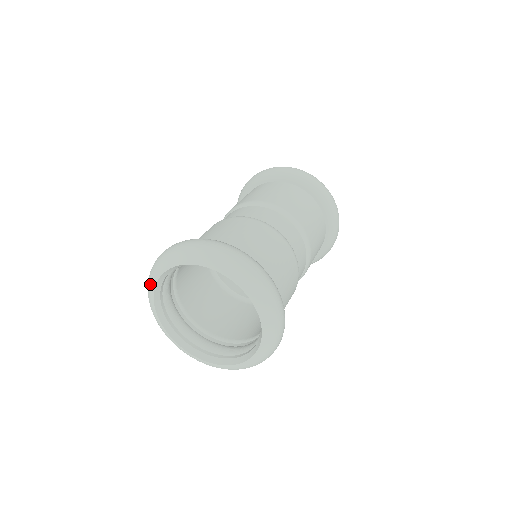
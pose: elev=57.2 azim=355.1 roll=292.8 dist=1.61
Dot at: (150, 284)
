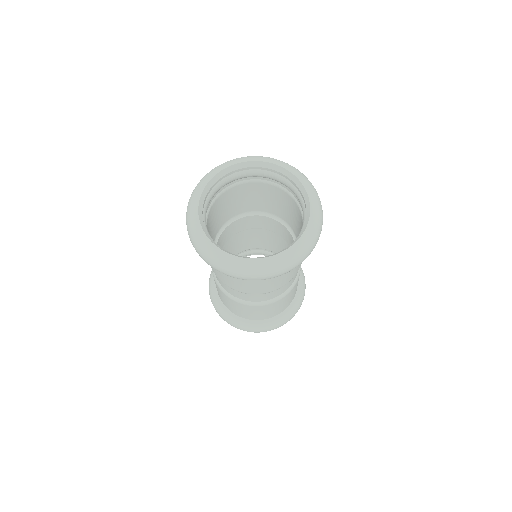
Dot at: (225, 164)
